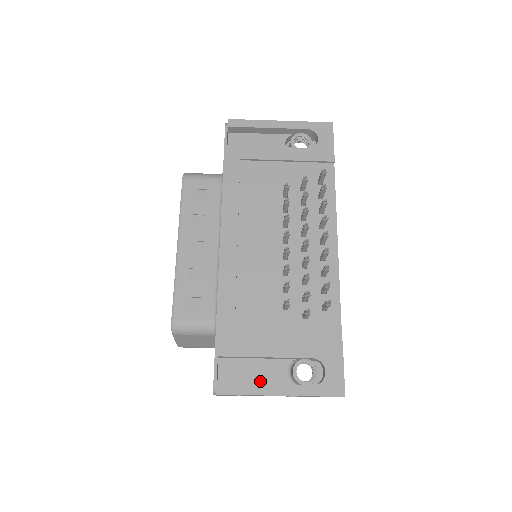
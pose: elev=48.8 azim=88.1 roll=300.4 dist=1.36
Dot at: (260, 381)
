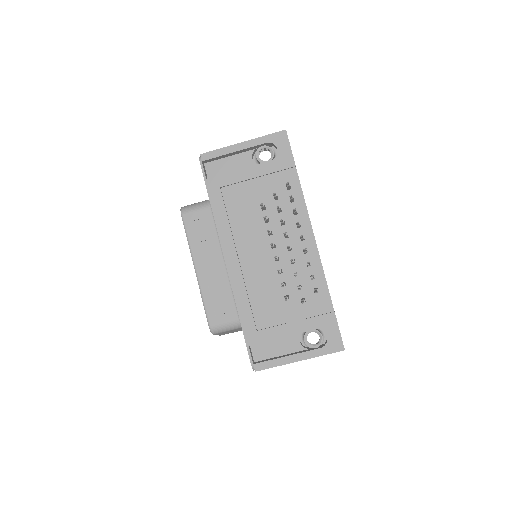
Dot at: (283, 353)
